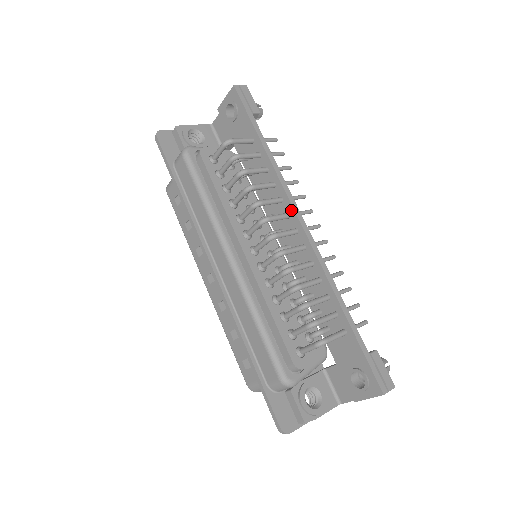
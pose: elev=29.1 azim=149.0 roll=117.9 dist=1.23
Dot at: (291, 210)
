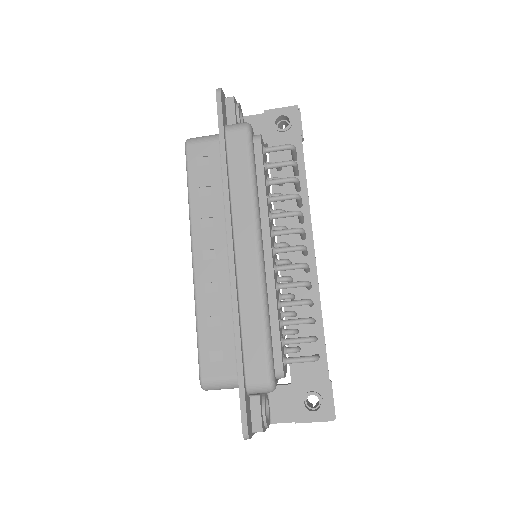
Dot at: (309, 234)
